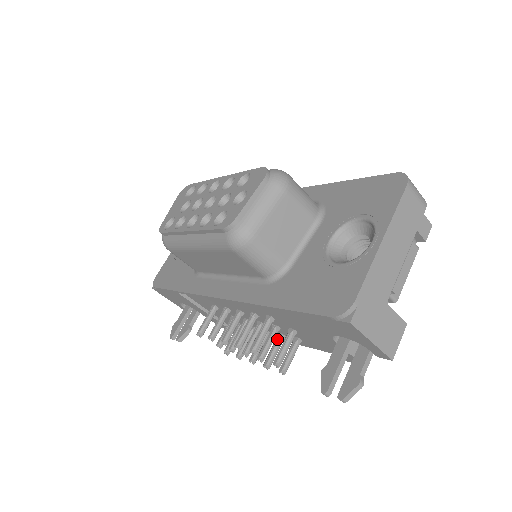
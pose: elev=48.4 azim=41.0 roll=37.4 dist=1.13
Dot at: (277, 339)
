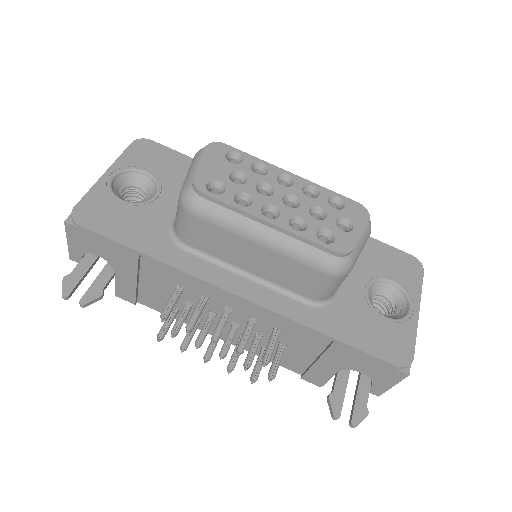
Dot at: occluded
